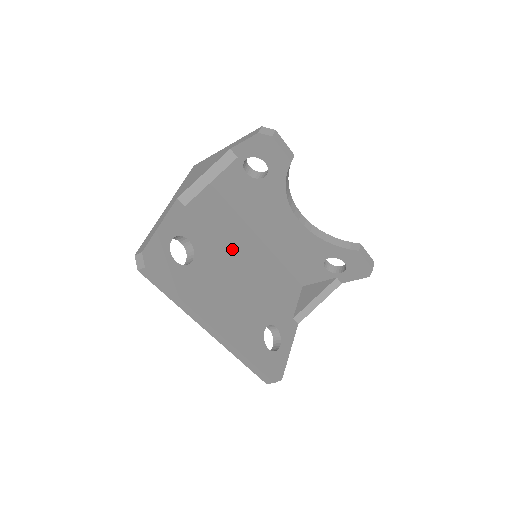
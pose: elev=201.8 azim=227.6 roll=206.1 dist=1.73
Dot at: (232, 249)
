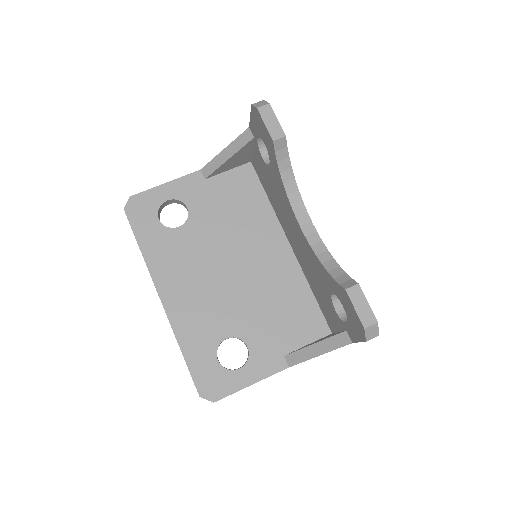
Dot at: (239, 240)
